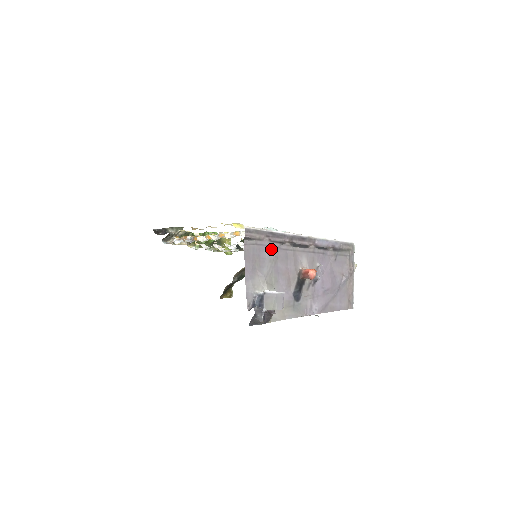
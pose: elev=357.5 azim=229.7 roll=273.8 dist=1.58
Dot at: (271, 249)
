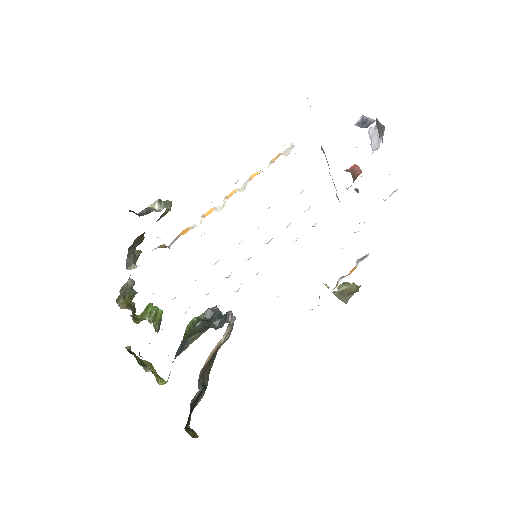
Dot at: occluded
